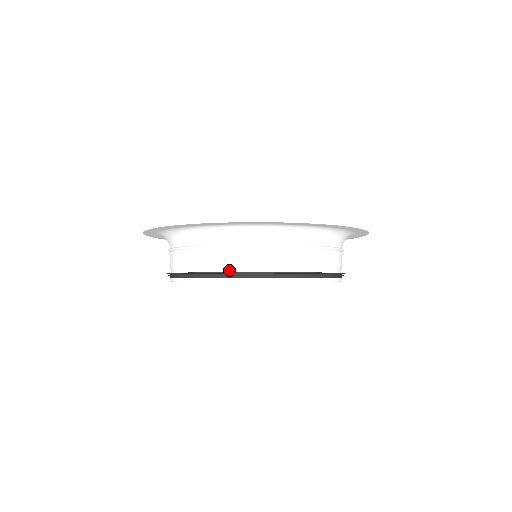
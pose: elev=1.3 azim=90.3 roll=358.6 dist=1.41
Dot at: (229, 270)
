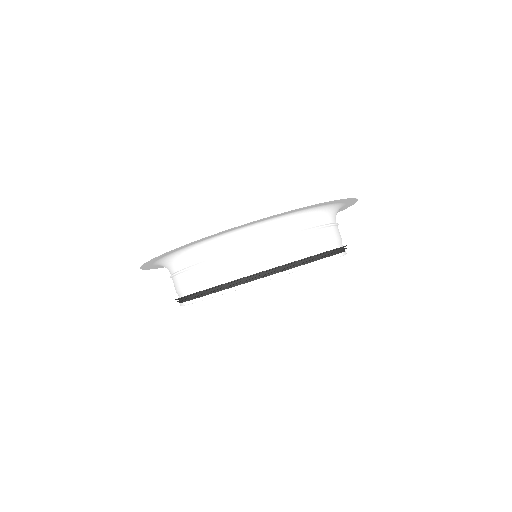
Dot at: (253, 272)
